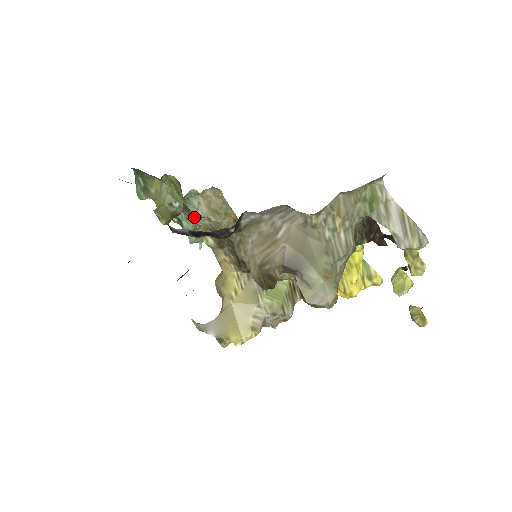
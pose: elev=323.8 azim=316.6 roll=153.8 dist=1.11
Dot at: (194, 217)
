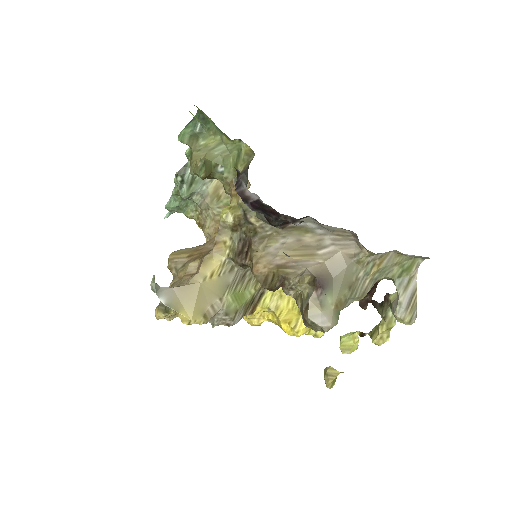
Dot at: occluded
